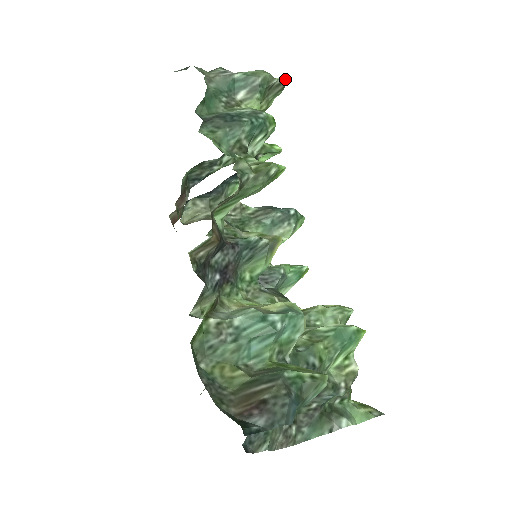
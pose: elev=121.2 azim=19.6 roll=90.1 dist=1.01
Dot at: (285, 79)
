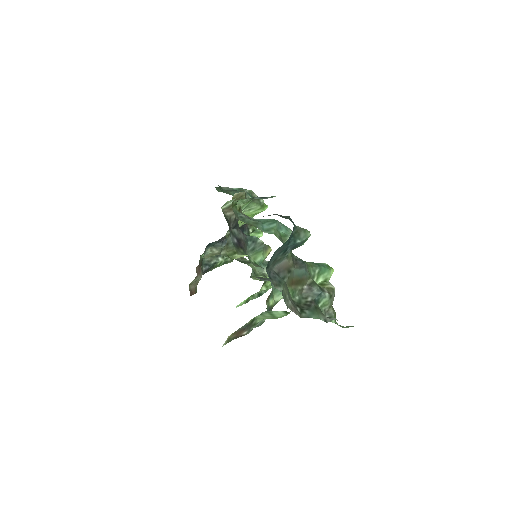
Dot at: occluded
